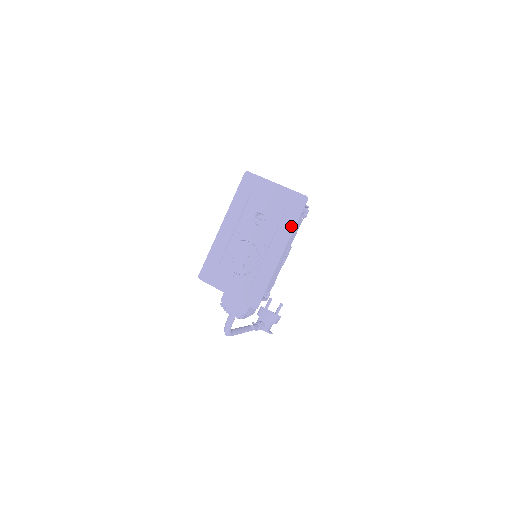
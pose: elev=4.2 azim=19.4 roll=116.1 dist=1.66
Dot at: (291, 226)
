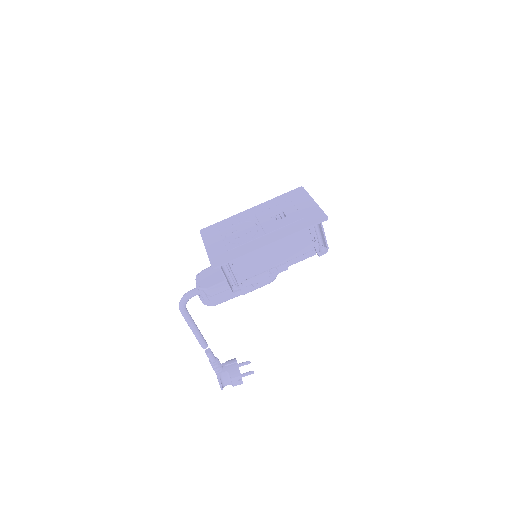
Dot at: (296, 229)
